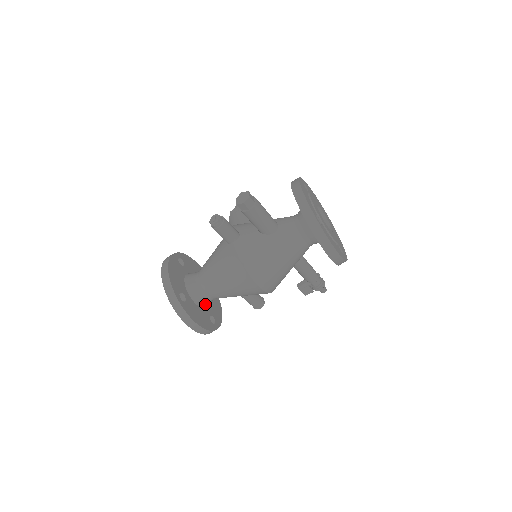
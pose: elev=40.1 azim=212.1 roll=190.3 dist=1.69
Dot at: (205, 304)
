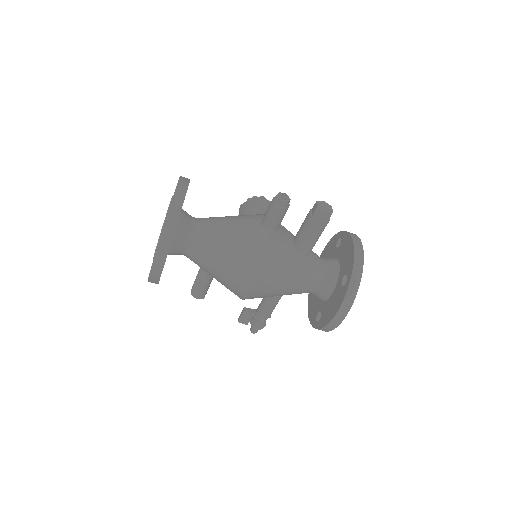
Dot at: (174, 252)
